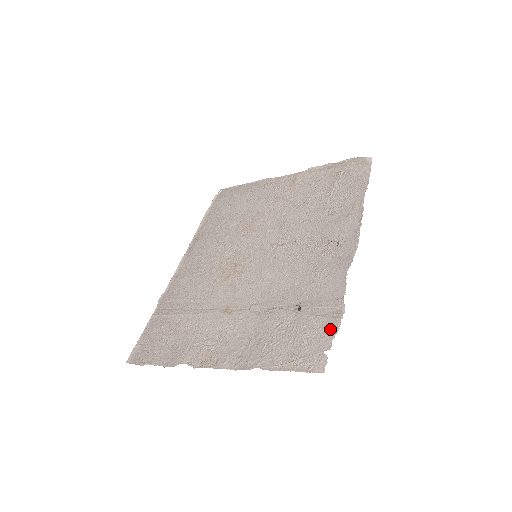
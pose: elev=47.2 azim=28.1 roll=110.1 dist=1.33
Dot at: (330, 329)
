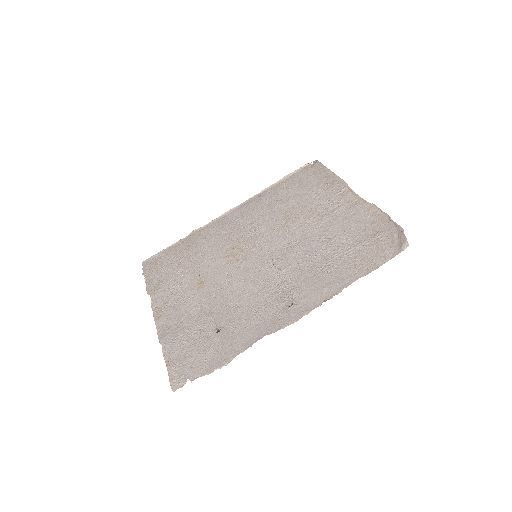
Dot at: (207, 368)
